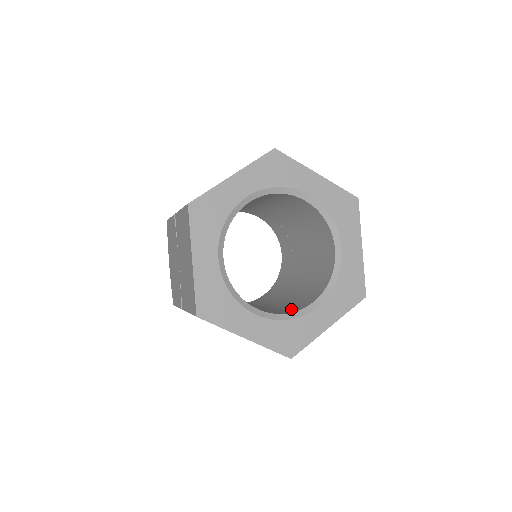
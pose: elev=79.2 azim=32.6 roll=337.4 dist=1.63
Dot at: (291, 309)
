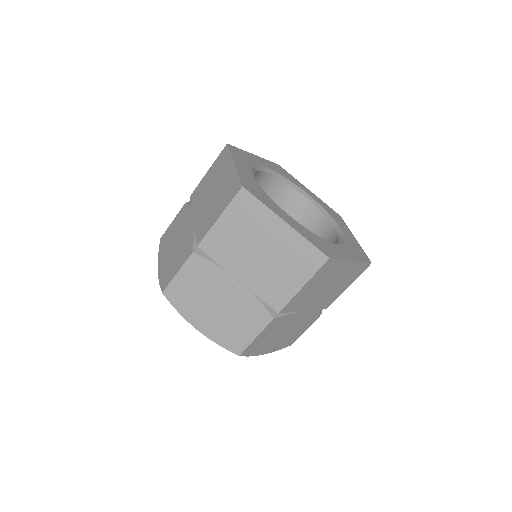
Dot at: occluded
